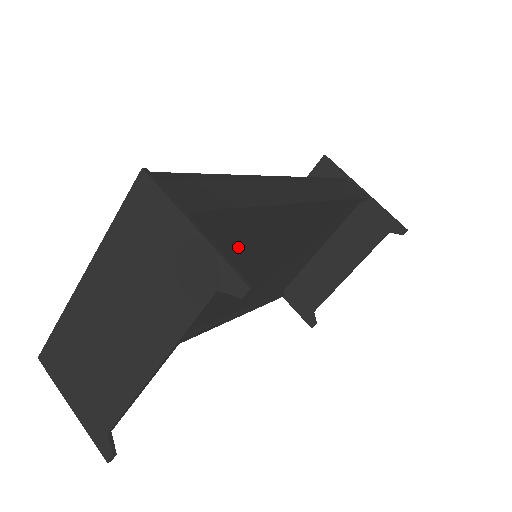
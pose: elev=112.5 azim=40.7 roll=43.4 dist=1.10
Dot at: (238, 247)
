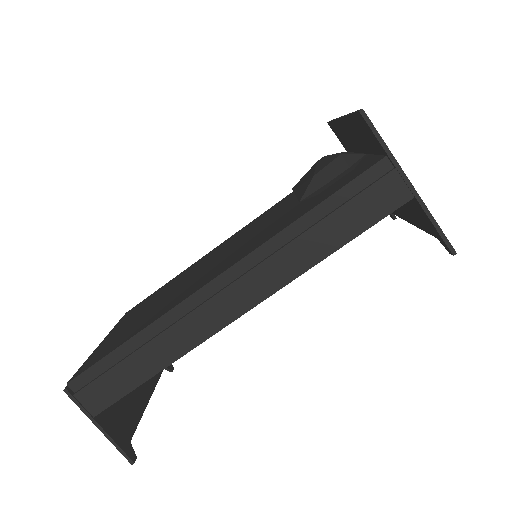
Dot at: occluded
